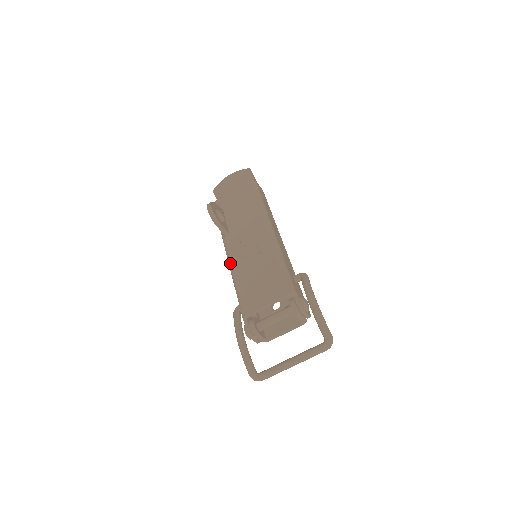
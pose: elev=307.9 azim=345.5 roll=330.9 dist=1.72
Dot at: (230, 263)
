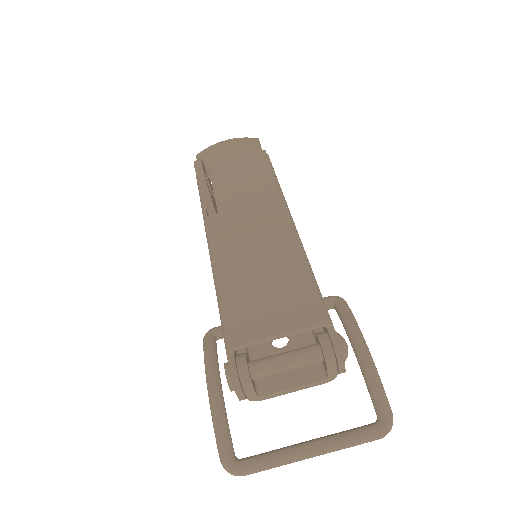
Dot at: (214, 255)
